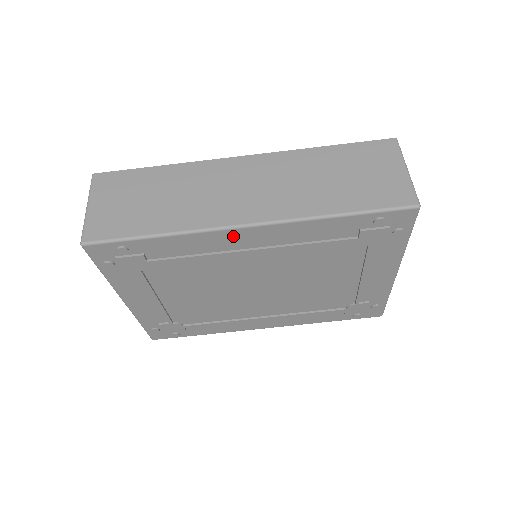
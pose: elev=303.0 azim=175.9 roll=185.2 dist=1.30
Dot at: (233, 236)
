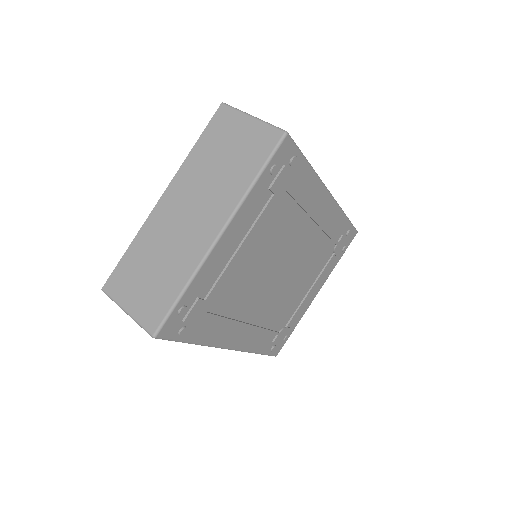
Dot at: (323, 198)
